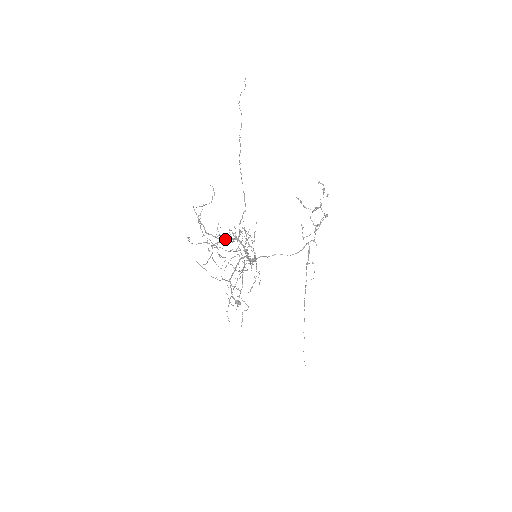
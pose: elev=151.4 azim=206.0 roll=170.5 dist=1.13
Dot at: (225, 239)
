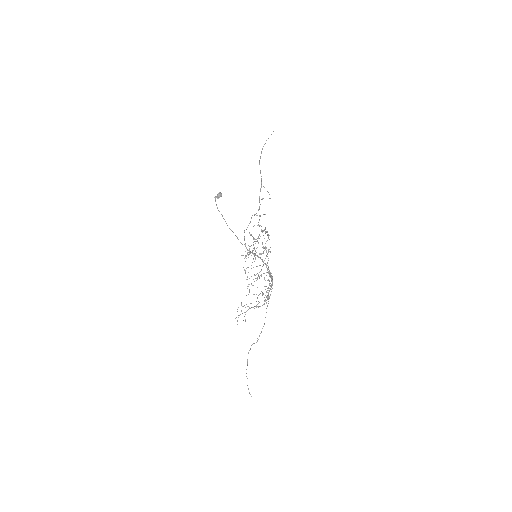
Dot at: occluded
